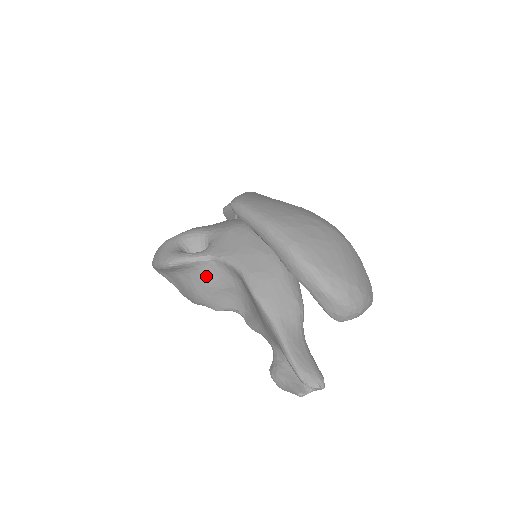
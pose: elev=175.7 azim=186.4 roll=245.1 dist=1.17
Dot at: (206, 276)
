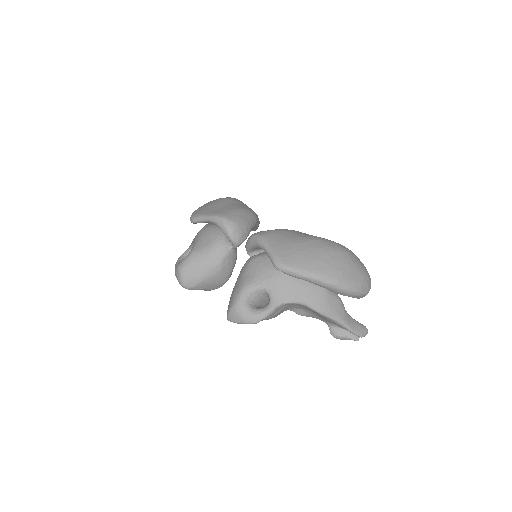
Dot at: (276, 312)
